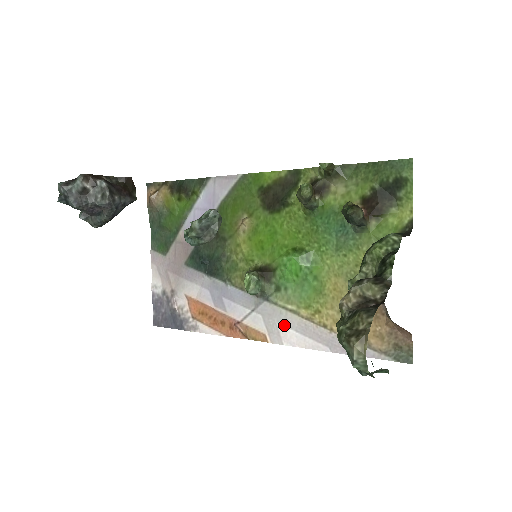
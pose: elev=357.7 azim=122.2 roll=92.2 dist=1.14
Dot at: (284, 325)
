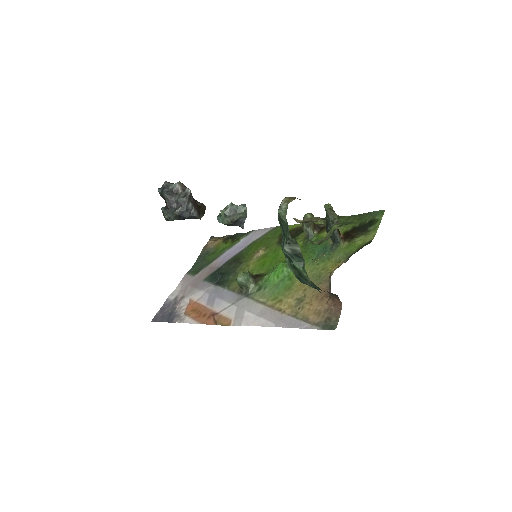
Dot at: (250, 312)
